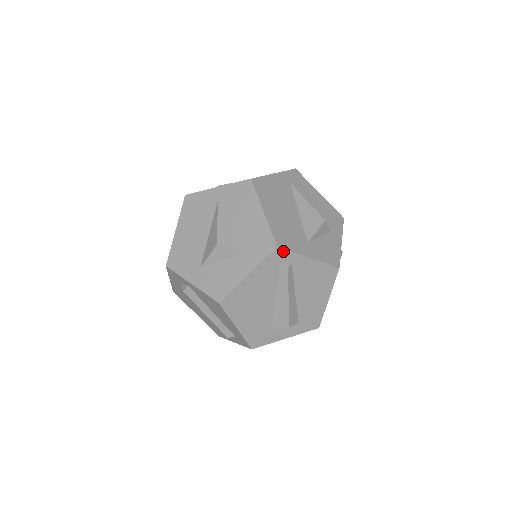
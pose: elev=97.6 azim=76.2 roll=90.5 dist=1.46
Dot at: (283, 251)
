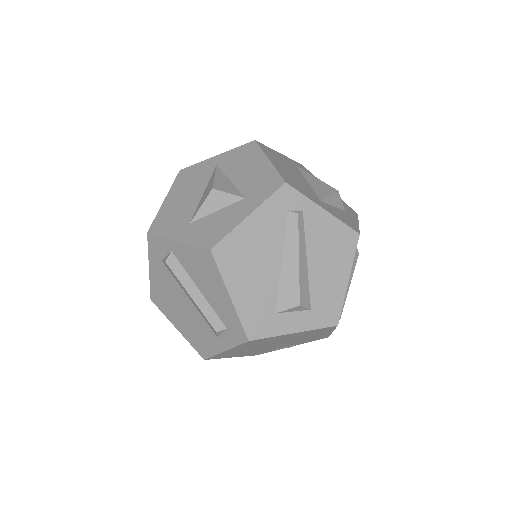
Dot at: (292, 190)
